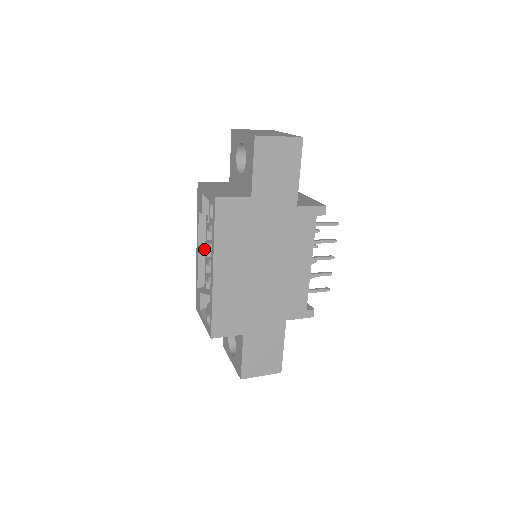
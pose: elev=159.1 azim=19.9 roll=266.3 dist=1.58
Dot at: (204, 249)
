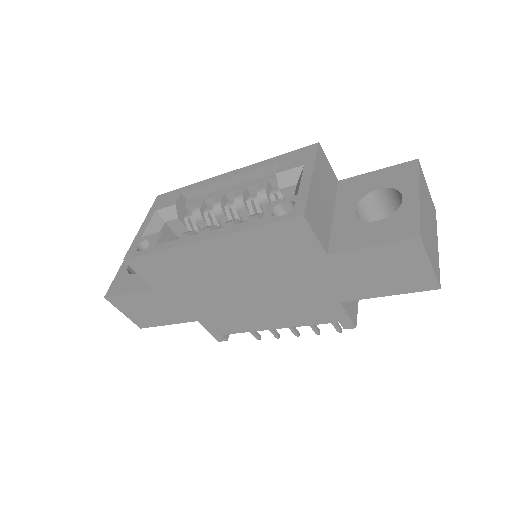
Dot at: (233, 184)
